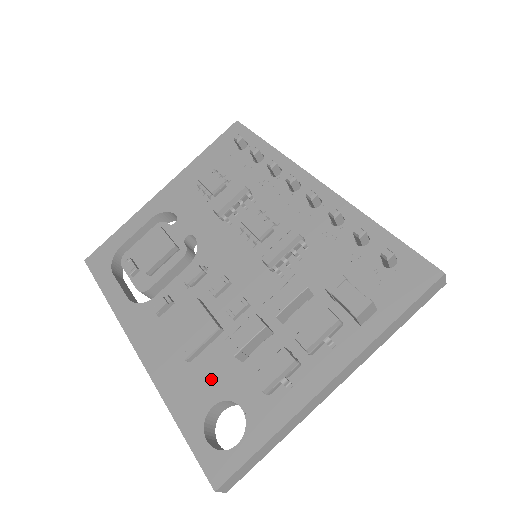
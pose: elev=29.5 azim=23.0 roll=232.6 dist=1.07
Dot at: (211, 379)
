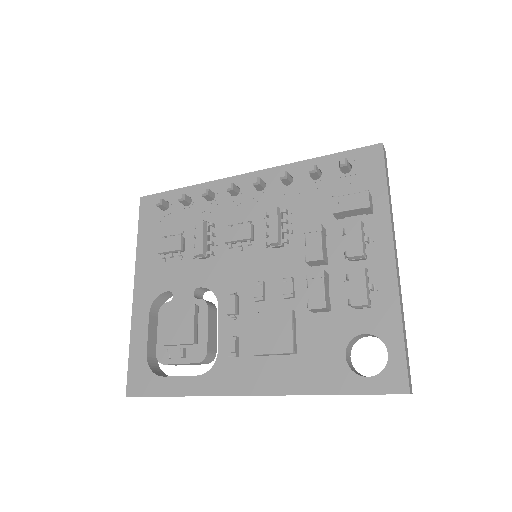
Dot at: (324, 344)
